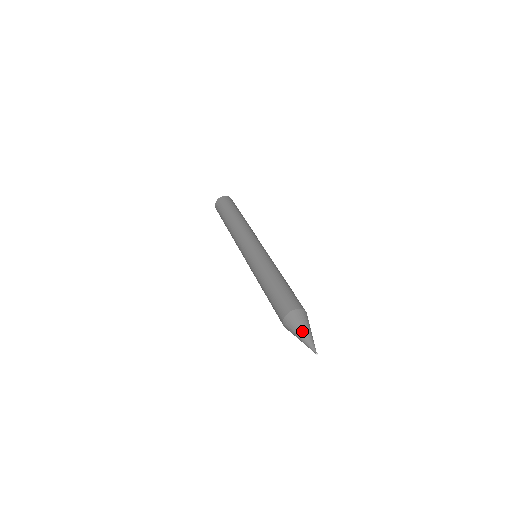
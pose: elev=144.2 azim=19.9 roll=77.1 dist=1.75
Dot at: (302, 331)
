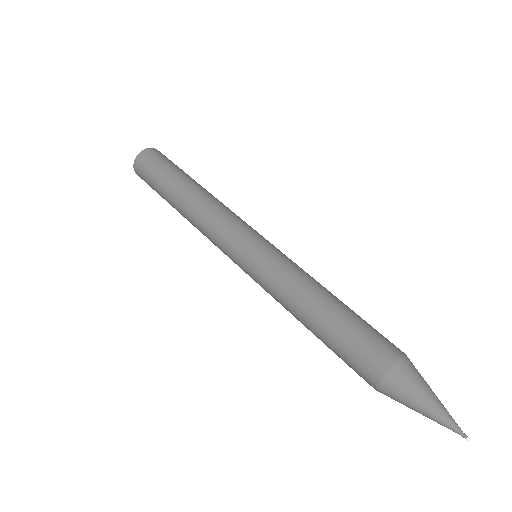
Dot at: (431, 395)
